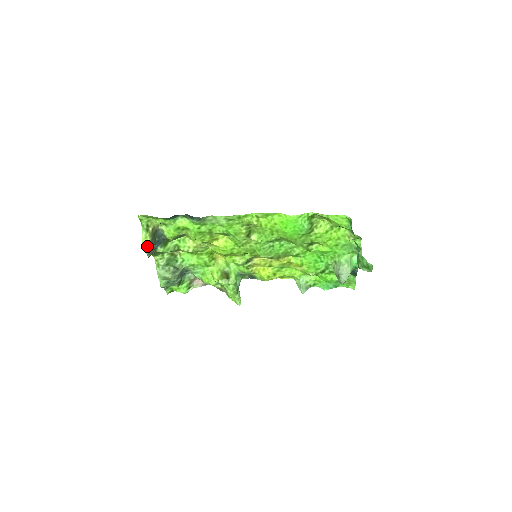
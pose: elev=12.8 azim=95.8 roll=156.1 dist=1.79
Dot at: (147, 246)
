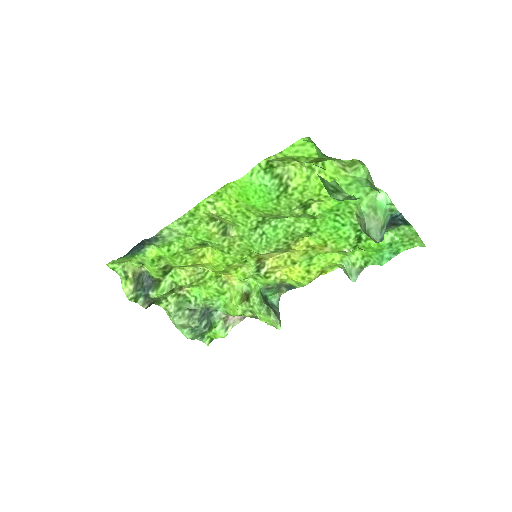
Dot at: (133, 296)
